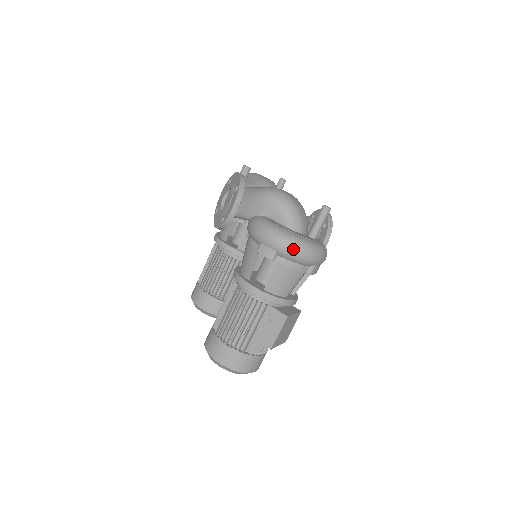
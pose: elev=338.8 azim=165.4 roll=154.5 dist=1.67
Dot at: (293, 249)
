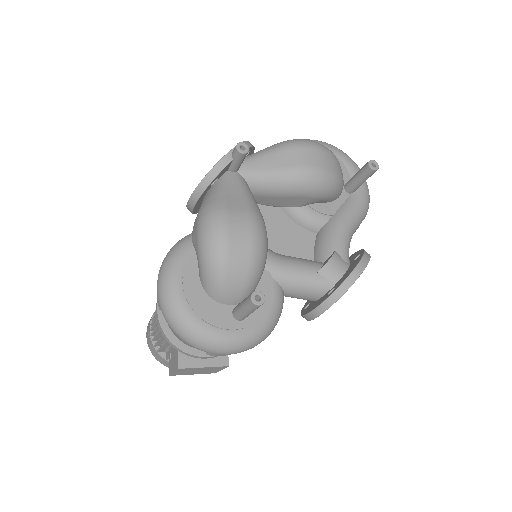
Dot at: (169, 322)
